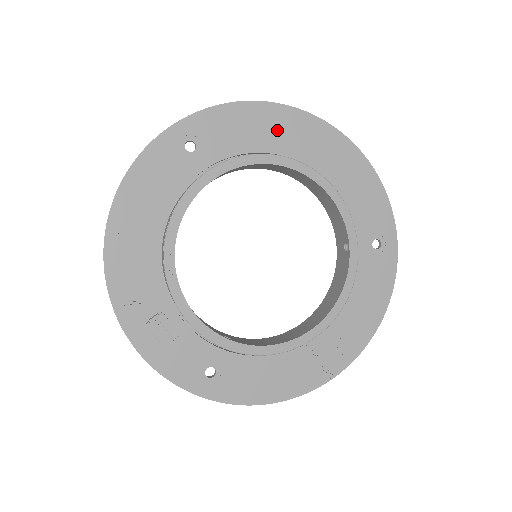
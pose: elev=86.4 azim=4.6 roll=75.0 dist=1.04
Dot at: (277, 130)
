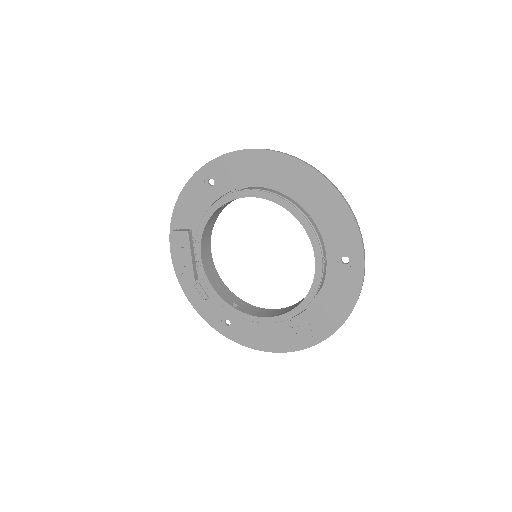
Dot at: (266, 170)
